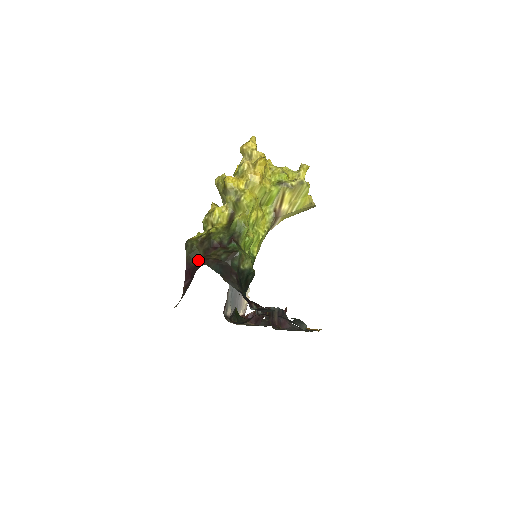
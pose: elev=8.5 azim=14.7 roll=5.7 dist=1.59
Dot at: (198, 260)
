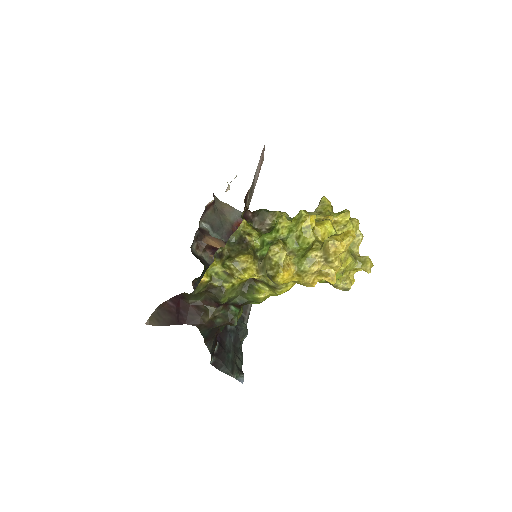
Dot at: (194, 302)
